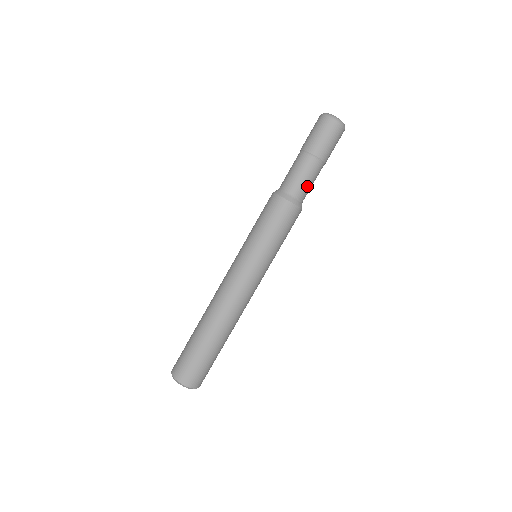
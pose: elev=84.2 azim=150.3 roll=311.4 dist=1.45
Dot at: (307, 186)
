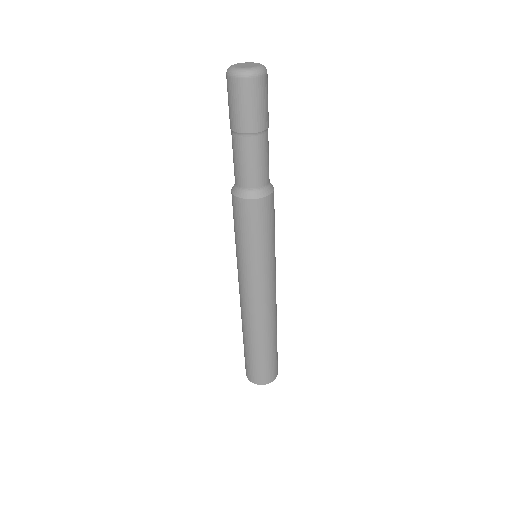
Dot at: (265, 167)
